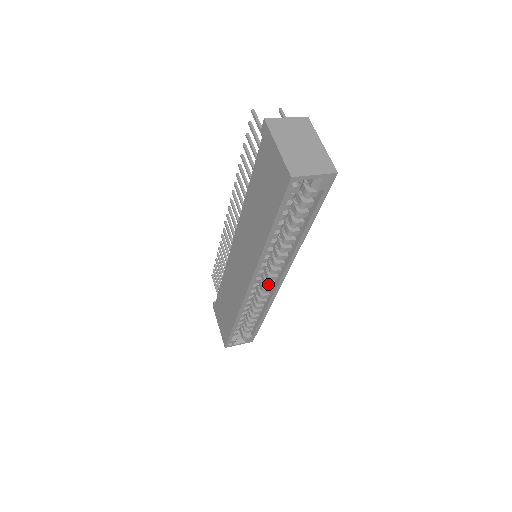
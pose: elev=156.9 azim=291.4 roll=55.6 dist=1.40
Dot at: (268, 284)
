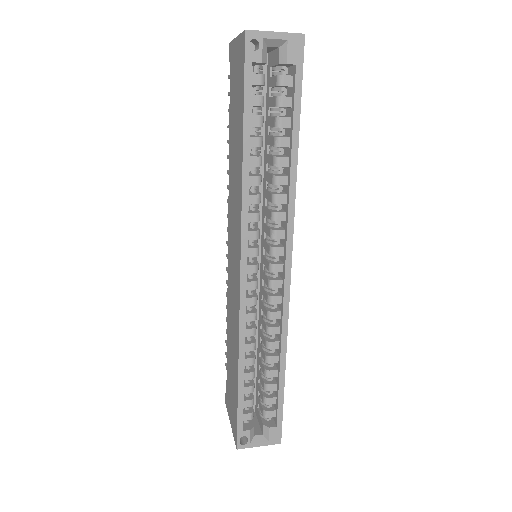
Dot at: (272, 281)
